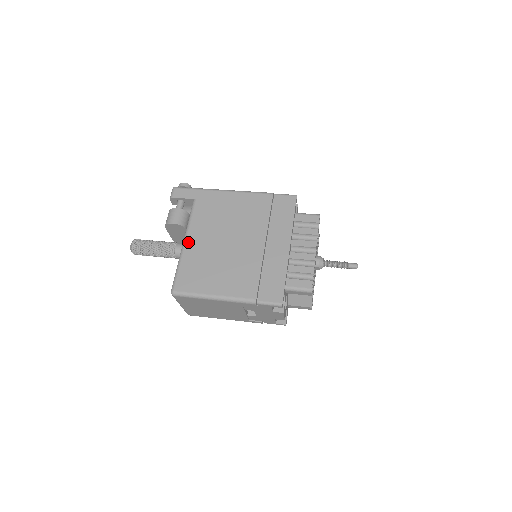
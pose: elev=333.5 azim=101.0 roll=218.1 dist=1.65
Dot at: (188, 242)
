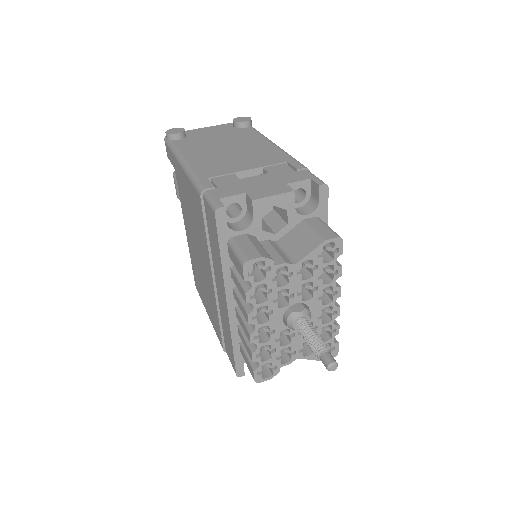
Dot at: (186, 233)
